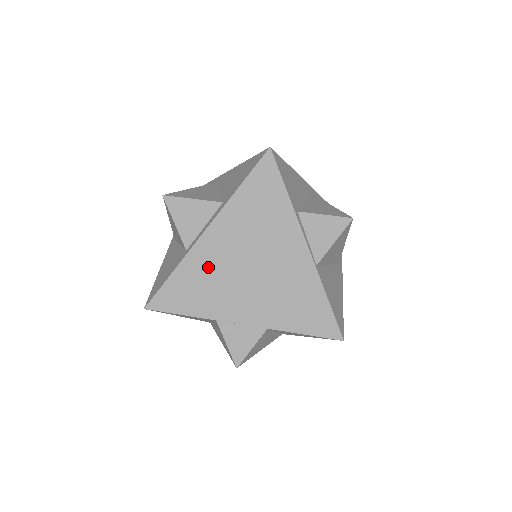
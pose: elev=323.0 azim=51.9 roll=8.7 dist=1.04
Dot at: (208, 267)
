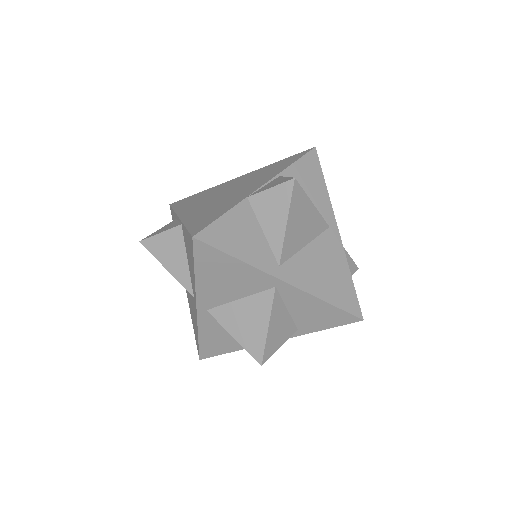
Dot at: occluded
